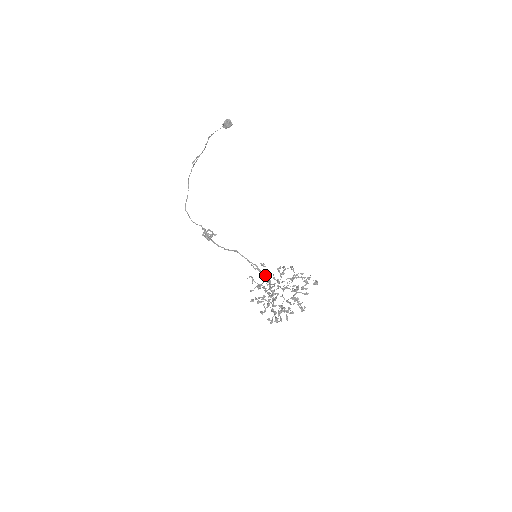
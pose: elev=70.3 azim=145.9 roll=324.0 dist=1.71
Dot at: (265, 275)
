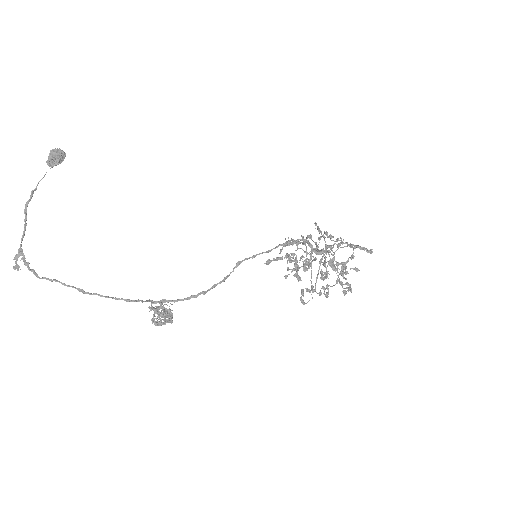
Dot at: (301, 240)
